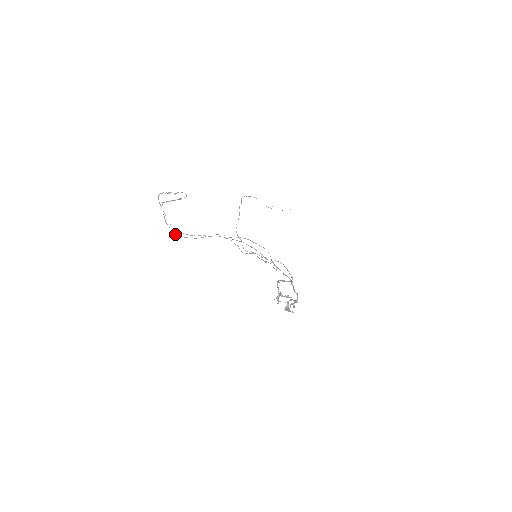
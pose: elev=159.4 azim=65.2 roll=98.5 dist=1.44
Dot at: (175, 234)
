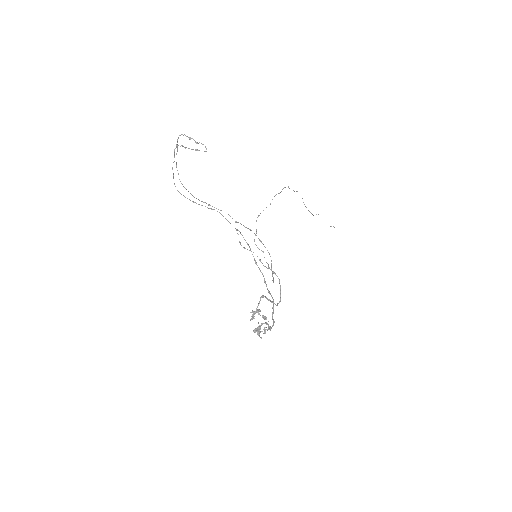
Dot at: occluded
